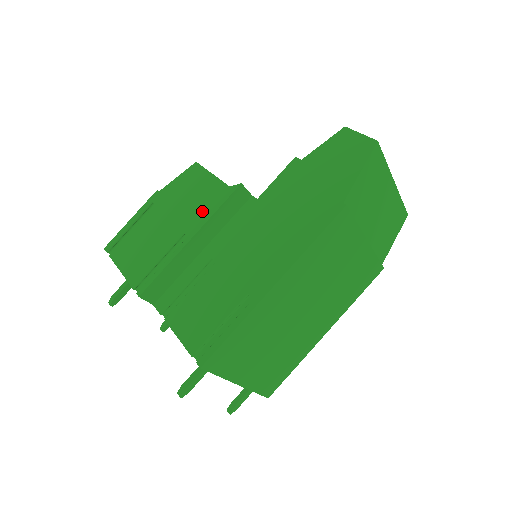
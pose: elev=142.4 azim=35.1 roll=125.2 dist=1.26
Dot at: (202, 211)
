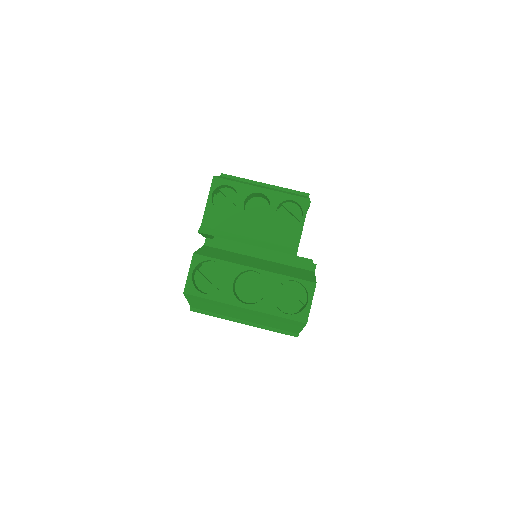
Dot at: occluded
